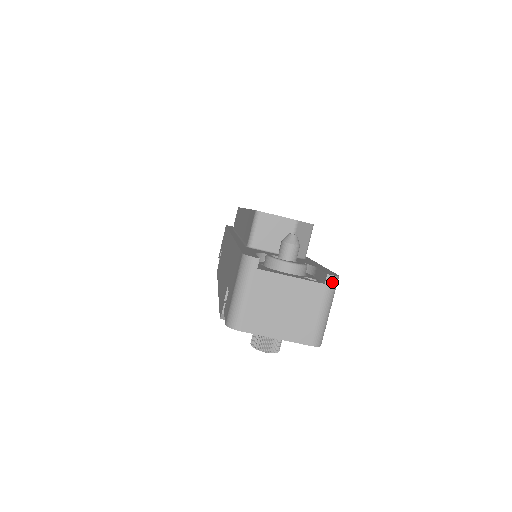
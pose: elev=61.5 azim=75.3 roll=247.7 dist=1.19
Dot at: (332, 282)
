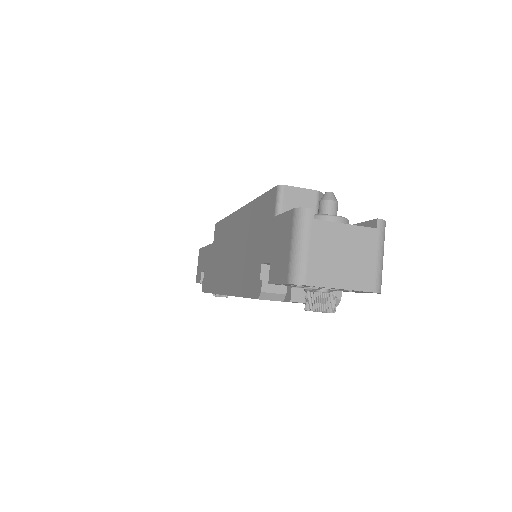
Dot at: (382, 226)
